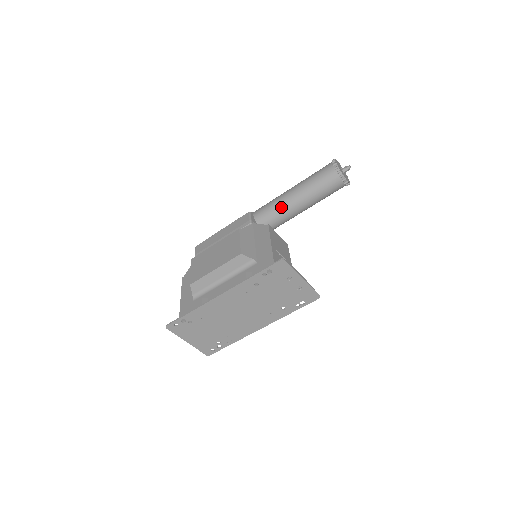
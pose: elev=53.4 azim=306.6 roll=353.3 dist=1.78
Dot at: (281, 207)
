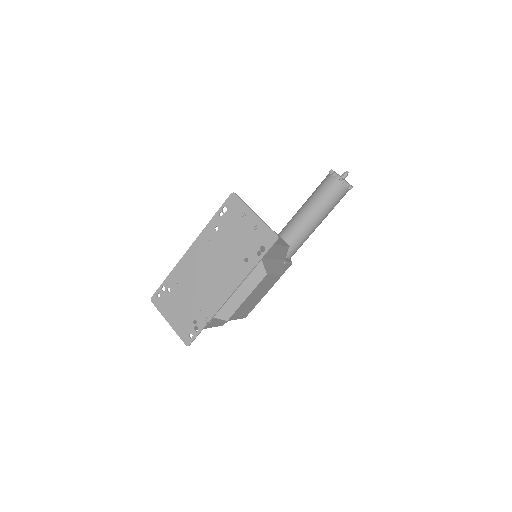
Dot at: (290, 222)
